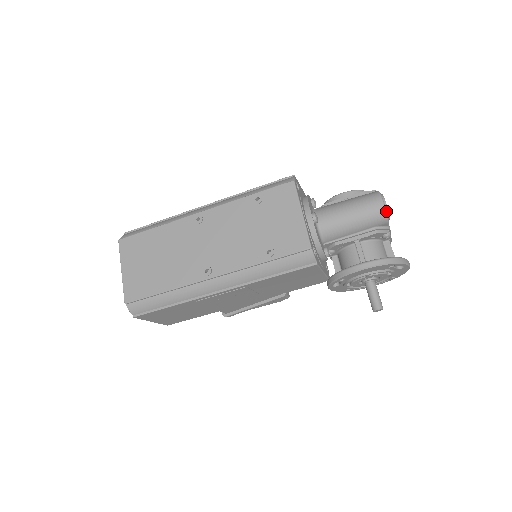
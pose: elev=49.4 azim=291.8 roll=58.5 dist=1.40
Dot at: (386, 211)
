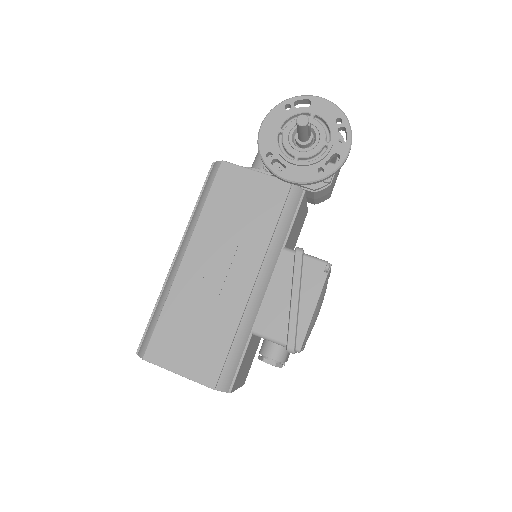
Dot at: occluded
